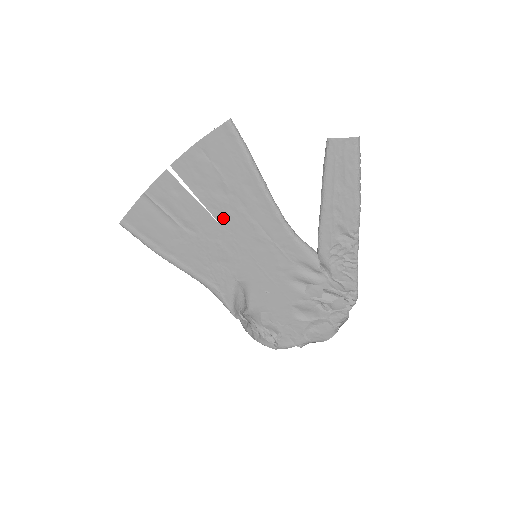
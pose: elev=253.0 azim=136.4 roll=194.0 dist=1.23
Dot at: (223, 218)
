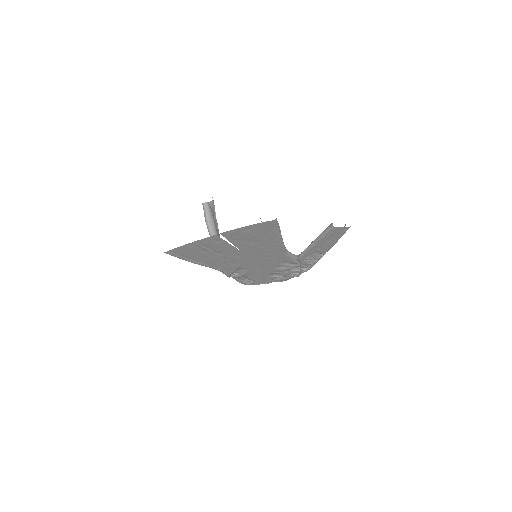
Dot at: (246, 250)
